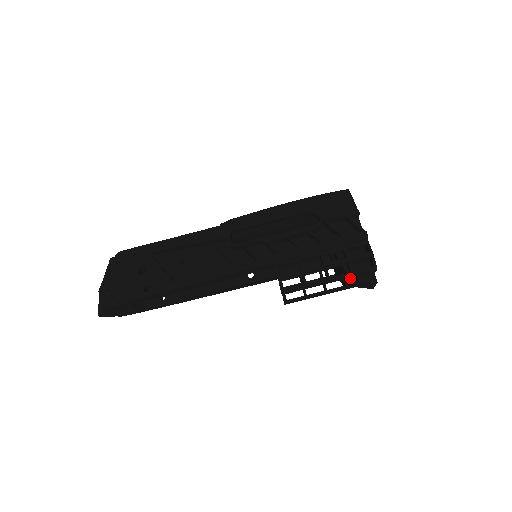
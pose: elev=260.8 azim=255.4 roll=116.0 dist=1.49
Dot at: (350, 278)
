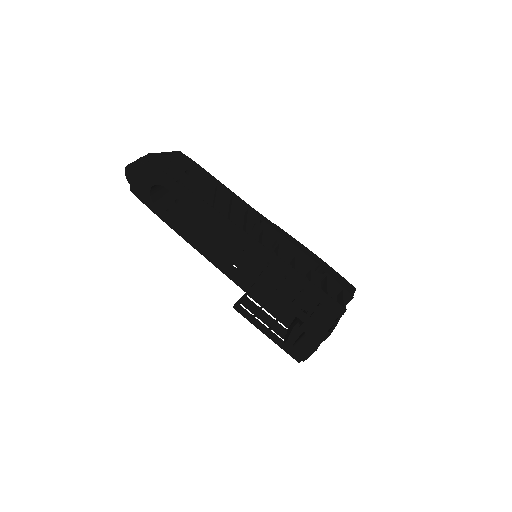
Dot at: (304, 324)
